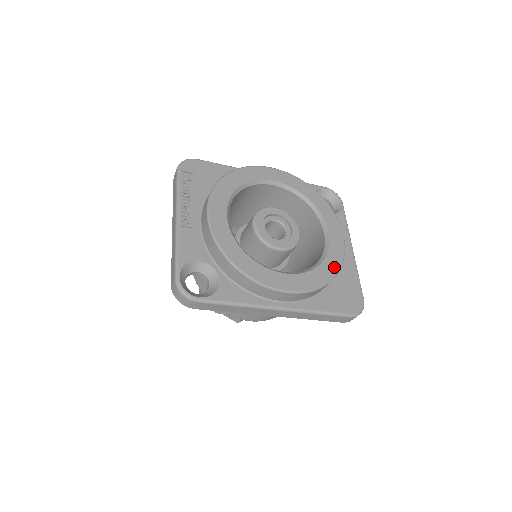
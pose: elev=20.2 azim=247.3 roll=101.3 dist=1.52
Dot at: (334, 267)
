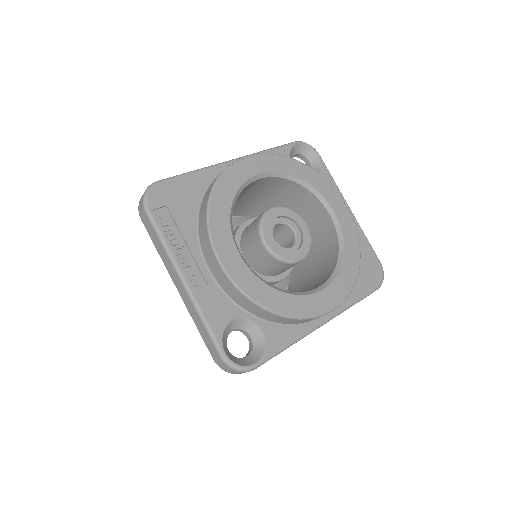
Dot at: (355, 251)
